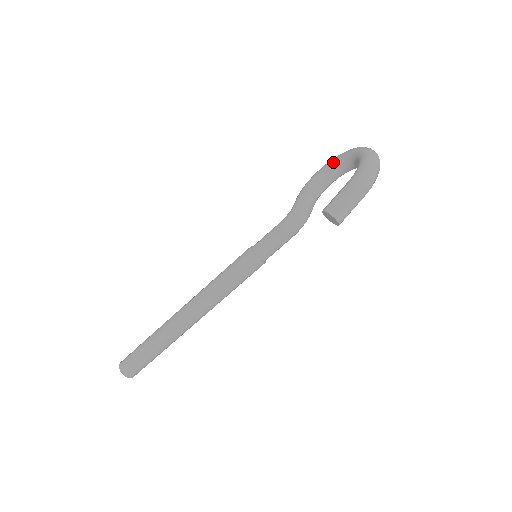
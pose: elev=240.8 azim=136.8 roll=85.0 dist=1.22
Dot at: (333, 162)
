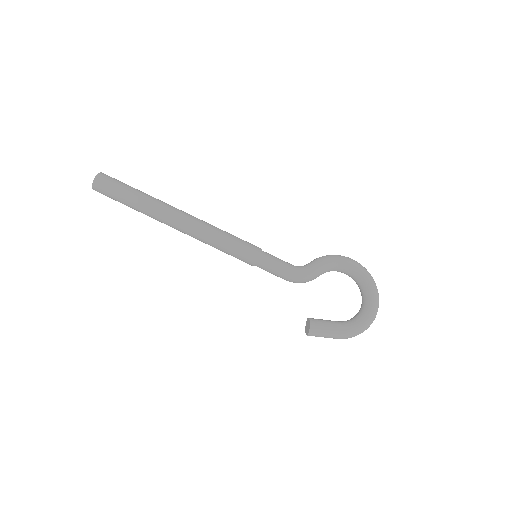
Dot at: (361, 275)
